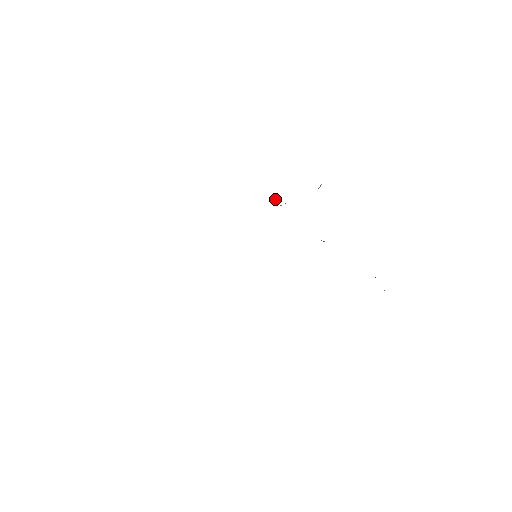
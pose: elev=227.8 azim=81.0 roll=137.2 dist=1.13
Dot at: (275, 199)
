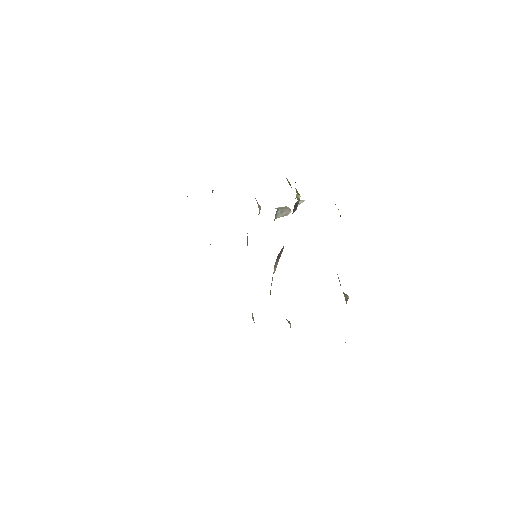
Dot at: occluded
